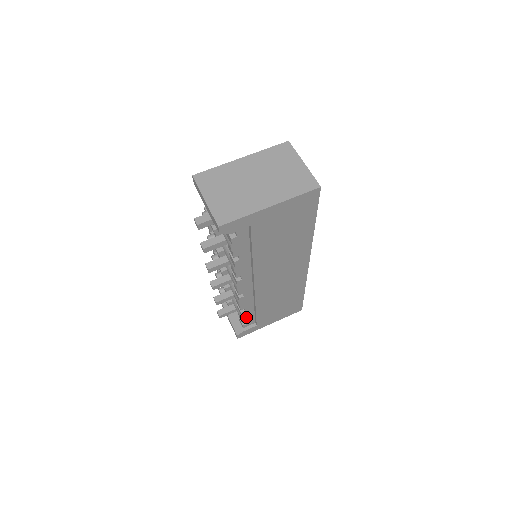
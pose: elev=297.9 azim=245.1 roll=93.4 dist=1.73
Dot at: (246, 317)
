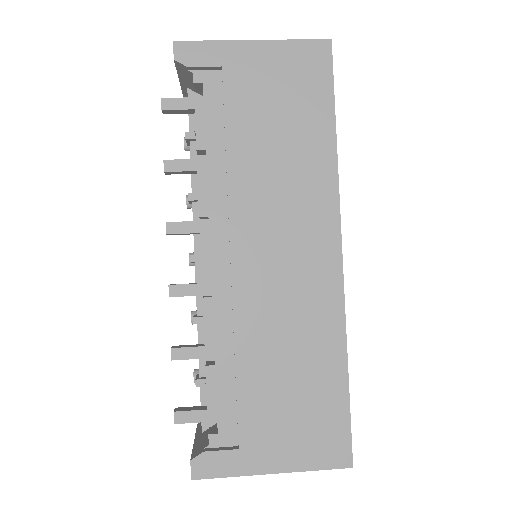
Dot at: (217, 398)
